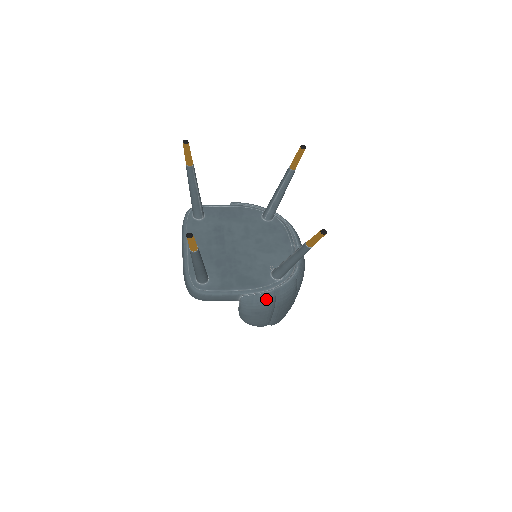
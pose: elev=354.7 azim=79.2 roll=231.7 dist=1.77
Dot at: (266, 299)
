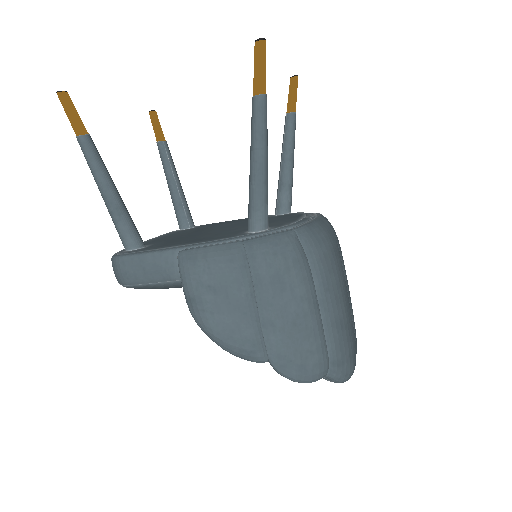
Dot at: (224, 253)
